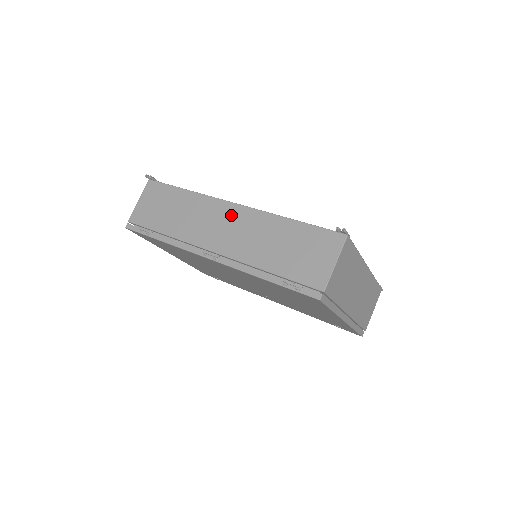
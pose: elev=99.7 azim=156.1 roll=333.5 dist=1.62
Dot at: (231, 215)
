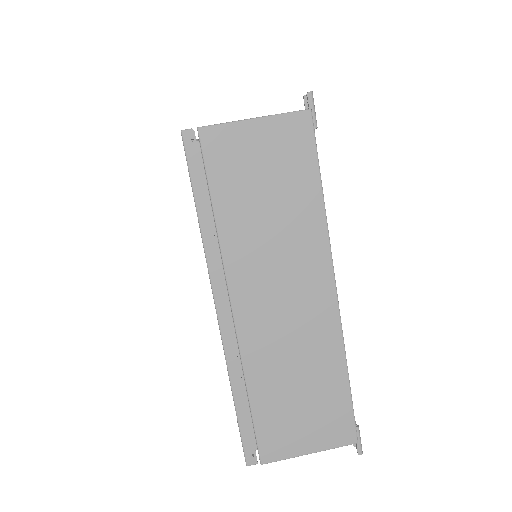
Dot at: occluded
